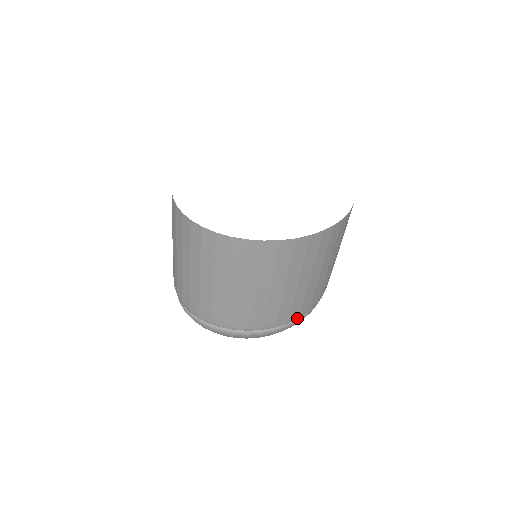
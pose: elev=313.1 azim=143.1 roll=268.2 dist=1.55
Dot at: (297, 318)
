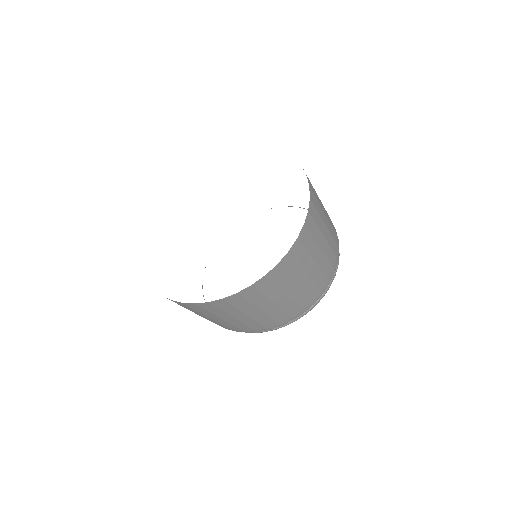
Dot at: (293, 319)
